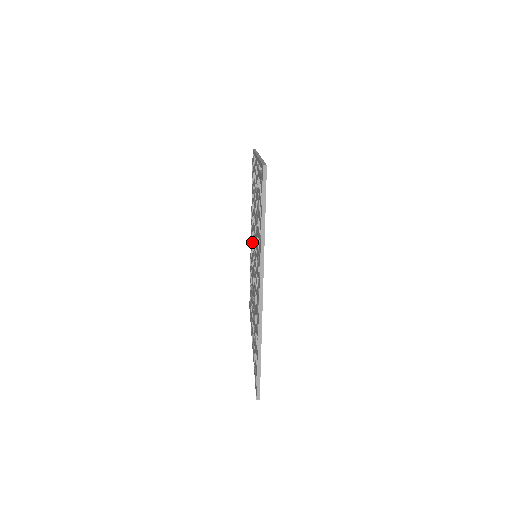
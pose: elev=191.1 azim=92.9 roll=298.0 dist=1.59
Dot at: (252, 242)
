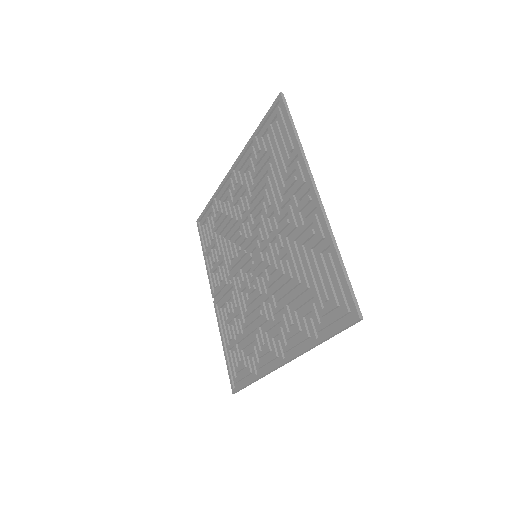
Dot at: (231, 278)
